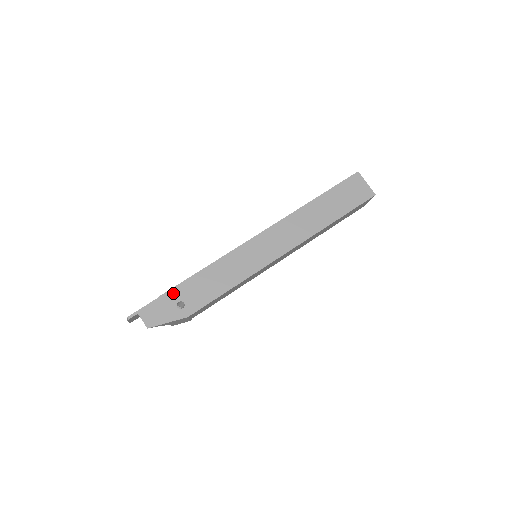
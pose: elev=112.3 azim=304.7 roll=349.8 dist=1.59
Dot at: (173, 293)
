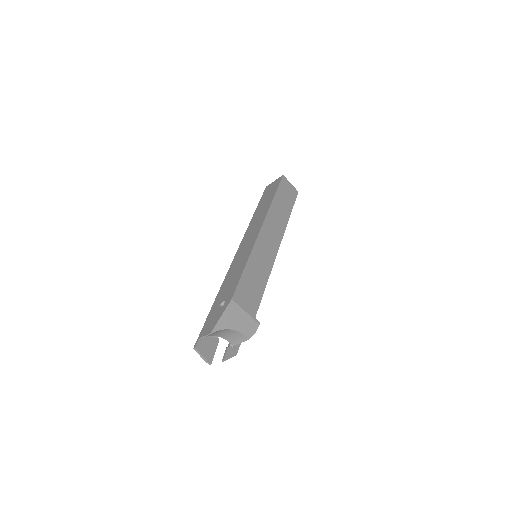
Dot at: (213, 309)
